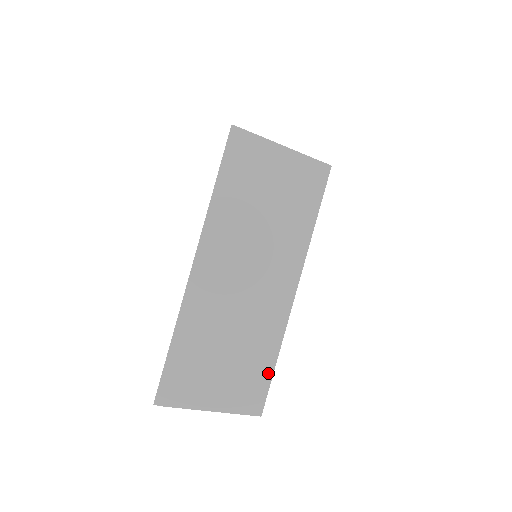
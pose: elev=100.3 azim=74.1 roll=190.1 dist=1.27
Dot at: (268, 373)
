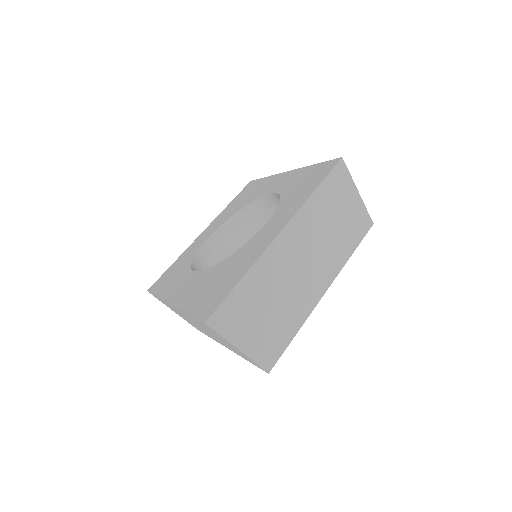
Dot at: (287, 341)
